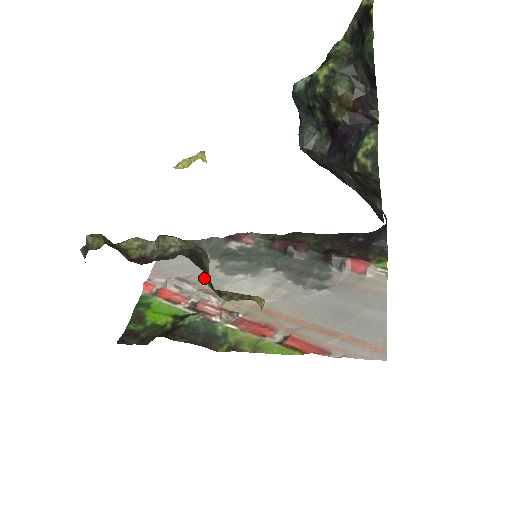
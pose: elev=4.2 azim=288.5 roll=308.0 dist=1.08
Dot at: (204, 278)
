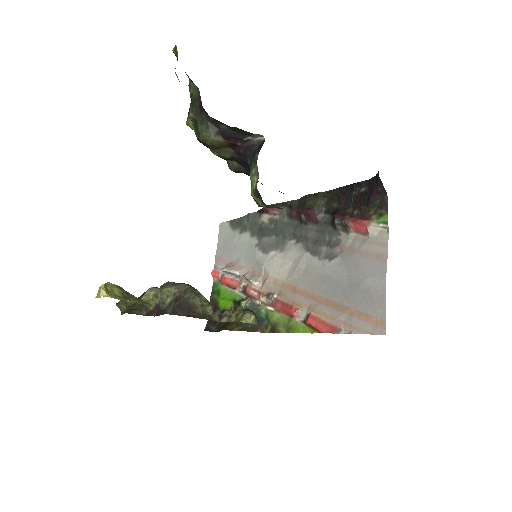
Dot at: (248, 260)
